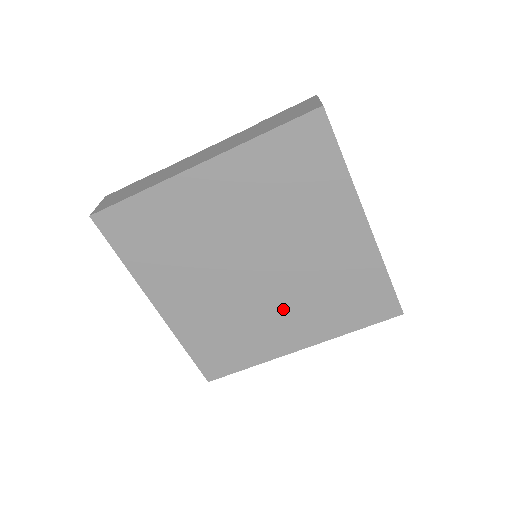
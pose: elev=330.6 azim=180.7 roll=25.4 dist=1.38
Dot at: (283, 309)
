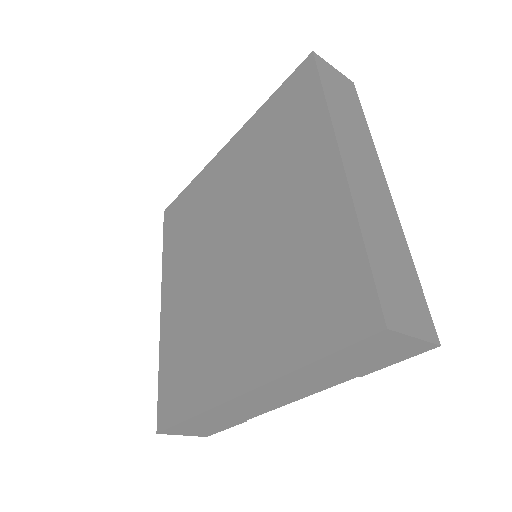
Dot at: (241, 310)
